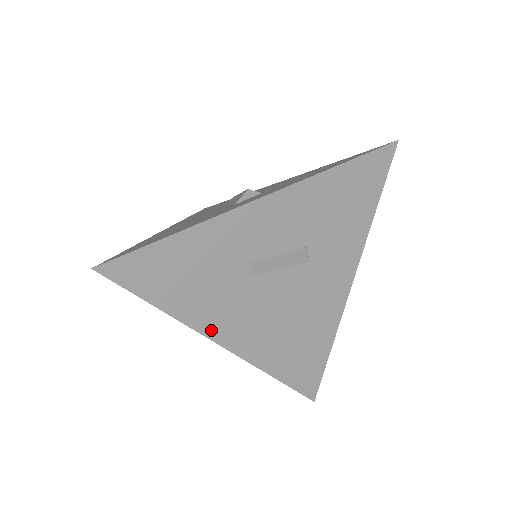
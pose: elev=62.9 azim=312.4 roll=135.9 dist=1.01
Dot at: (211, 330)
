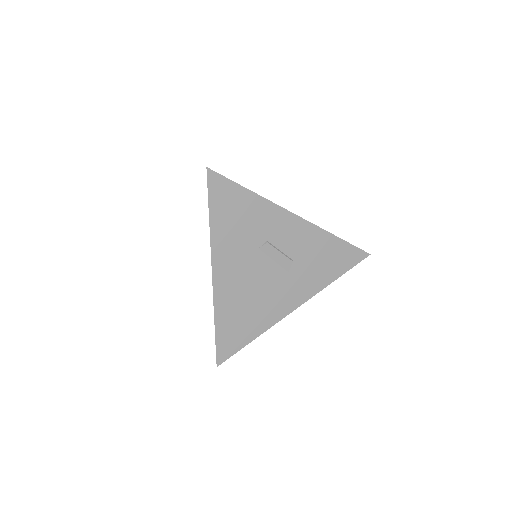
Dot at: (217, 256)
